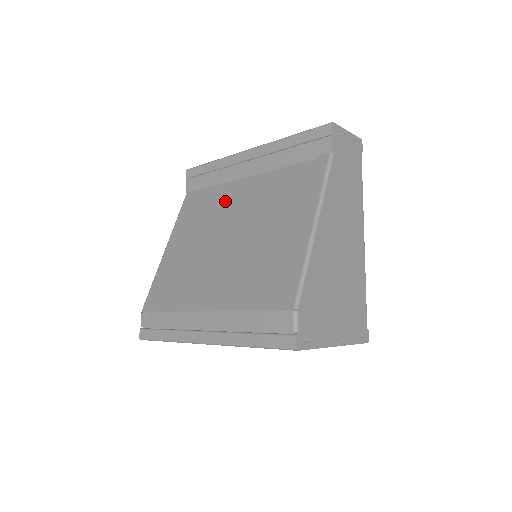
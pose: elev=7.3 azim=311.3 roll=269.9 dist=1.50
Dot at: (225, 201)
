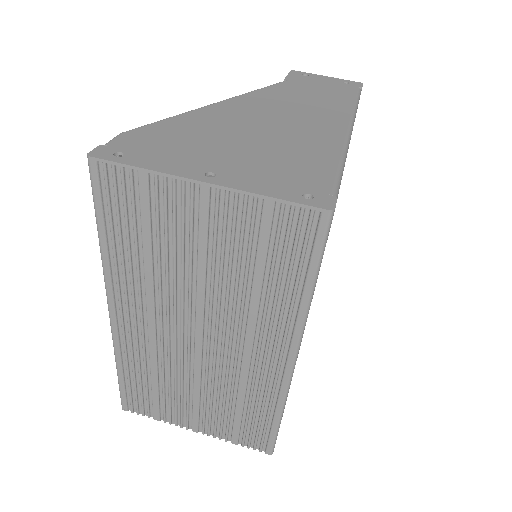
Dot at: occluded
